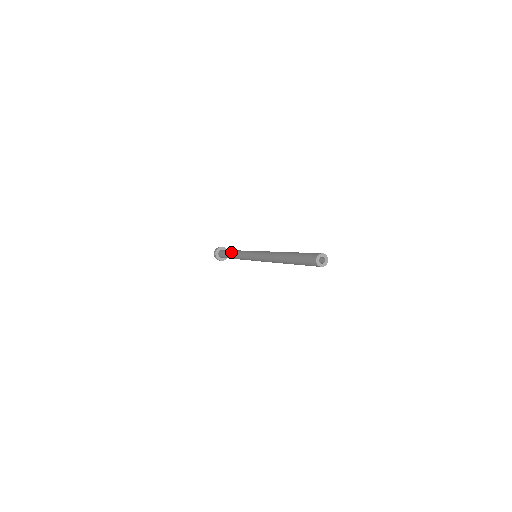
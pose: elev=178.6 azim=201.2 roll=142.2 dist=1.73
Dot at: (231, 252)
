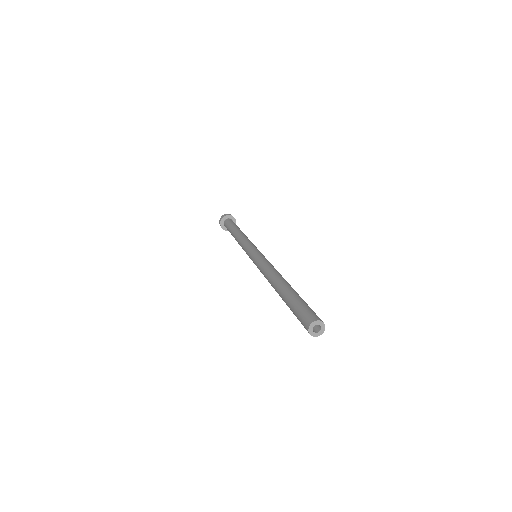
Dot at: (235, 231)
